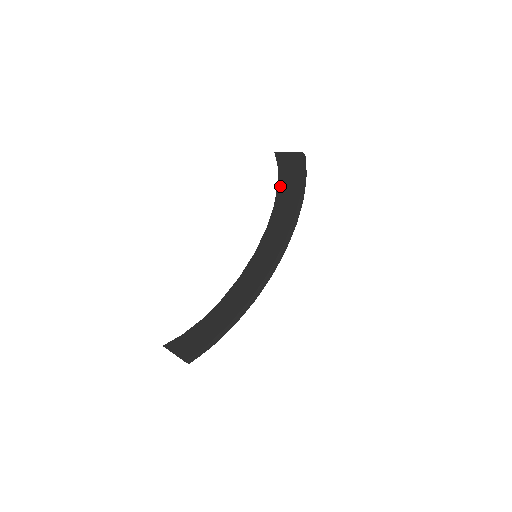
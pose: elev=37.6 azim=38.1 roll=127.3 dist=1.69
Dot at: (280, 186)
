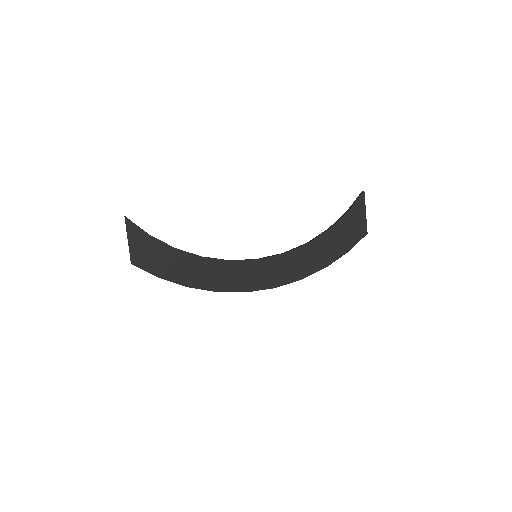
Dot at: (329, 234)
